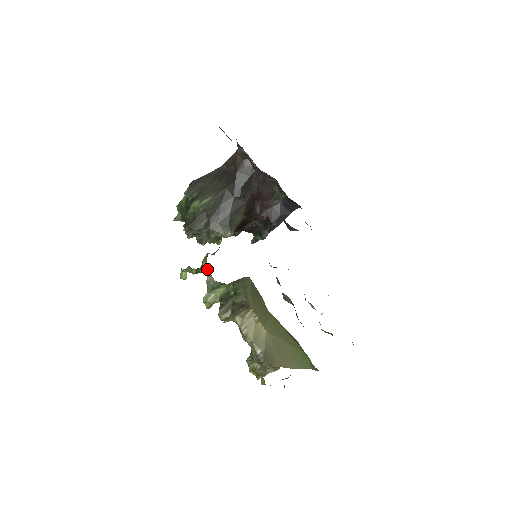
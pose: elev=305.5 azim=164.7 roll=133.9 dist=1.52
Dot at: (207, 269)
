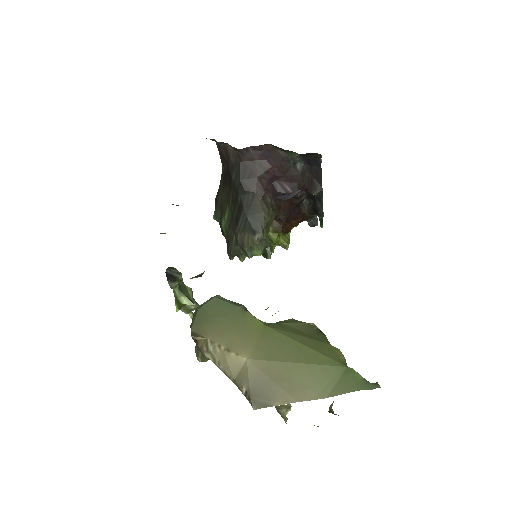
Dot at: (192, 303)
